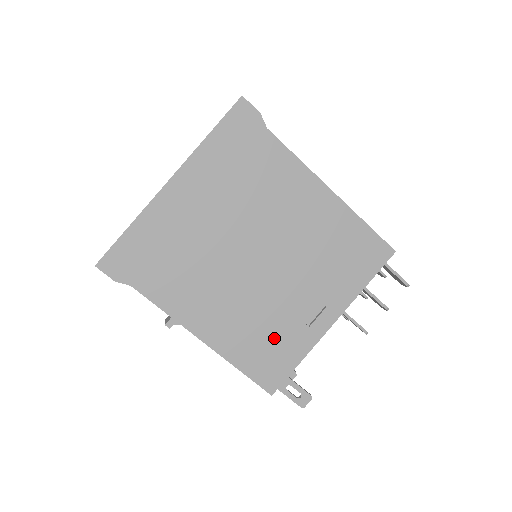
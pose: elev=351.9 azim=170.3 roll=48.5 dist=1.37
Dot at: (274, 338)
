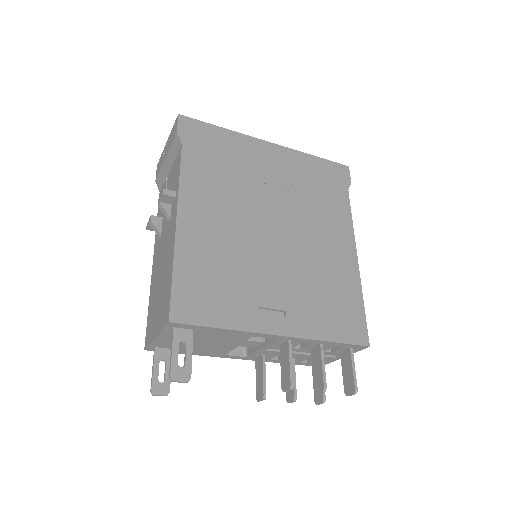
Dot at: (225, 285)
